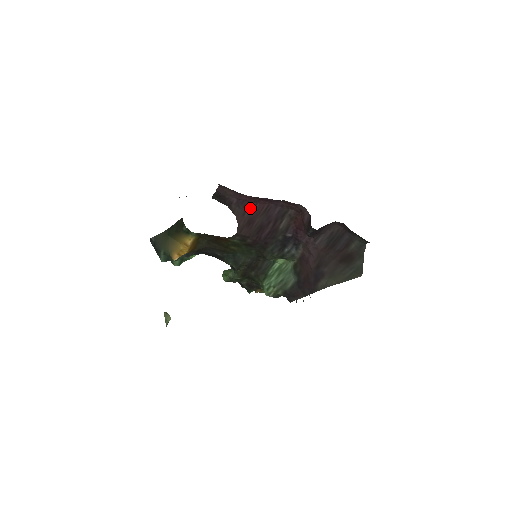
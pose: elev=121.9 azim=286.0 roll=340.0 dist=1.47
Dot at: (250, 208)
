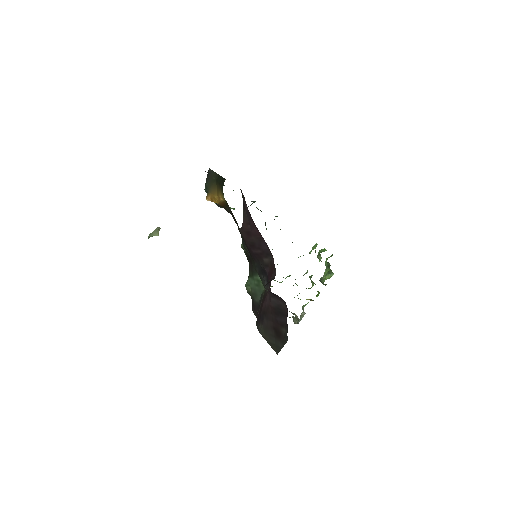
Dot at: (252, 225)
